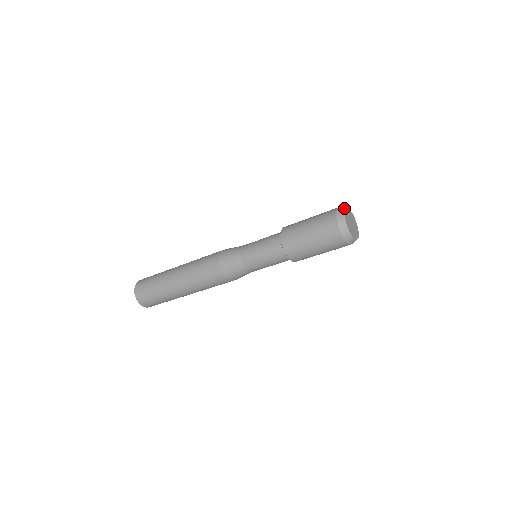
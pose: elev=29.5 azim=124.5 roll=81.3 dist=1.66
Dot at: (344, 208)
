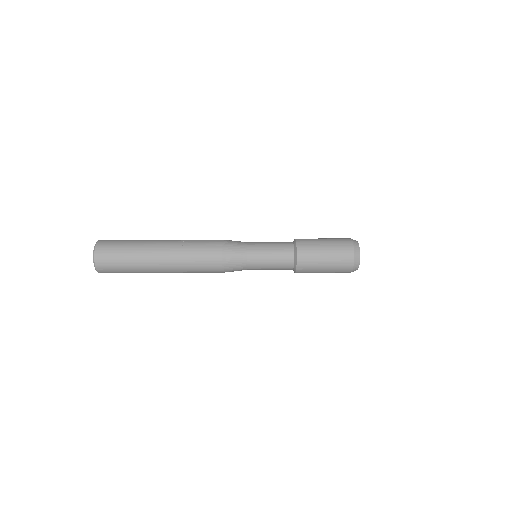
Dot at: occluded
